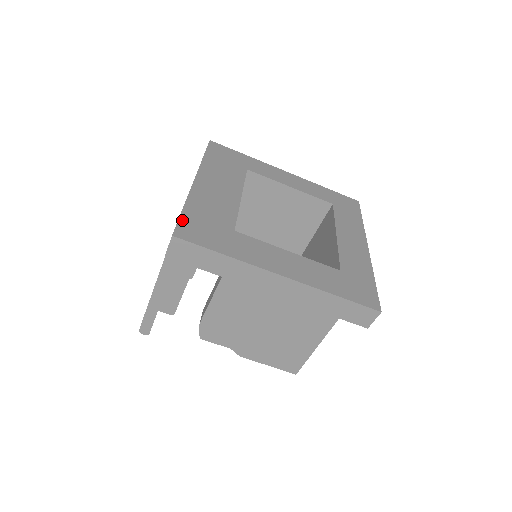
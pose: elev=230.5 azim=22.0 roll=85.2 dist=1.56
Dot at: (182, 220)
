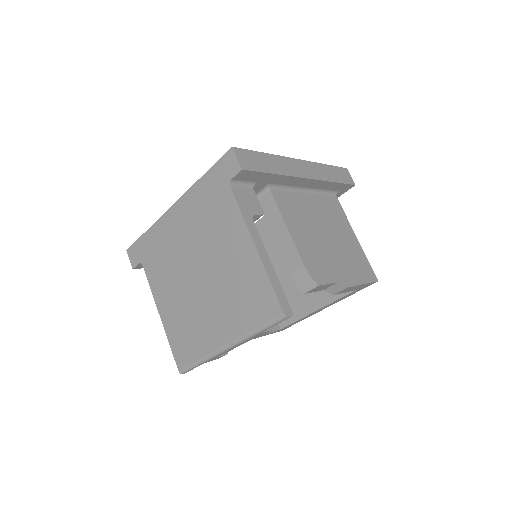
Dot at: (217, 164)
